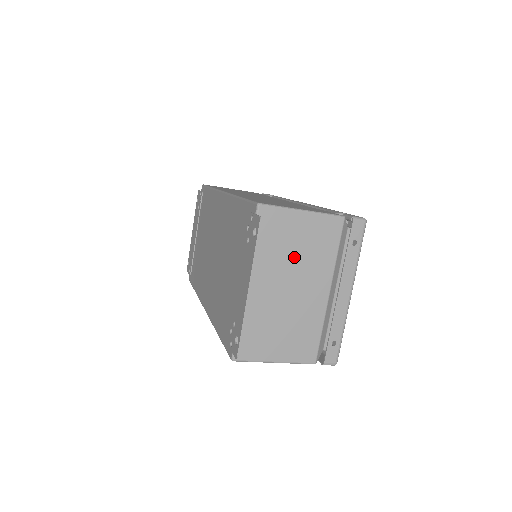
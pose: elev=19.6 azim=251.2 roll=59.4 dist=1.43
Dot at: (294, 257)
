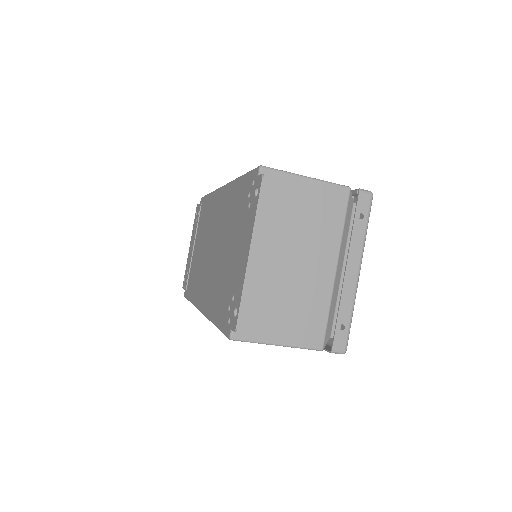
Dot at: (298, 226)
